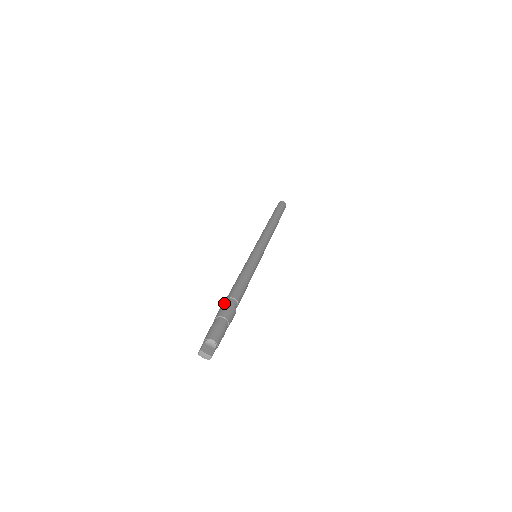
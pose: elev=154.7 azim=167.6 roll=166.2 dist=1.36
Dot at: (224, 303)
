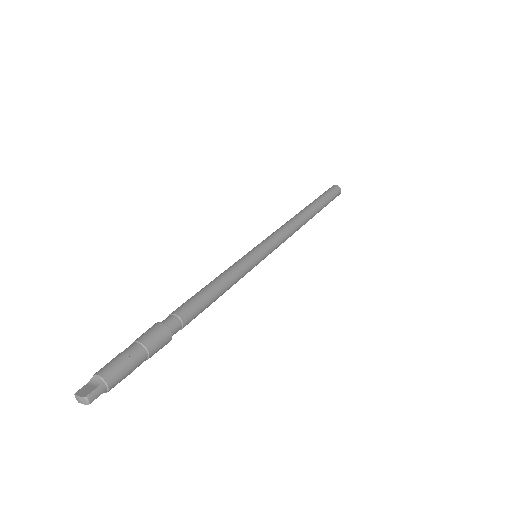
Dot at: occluded
